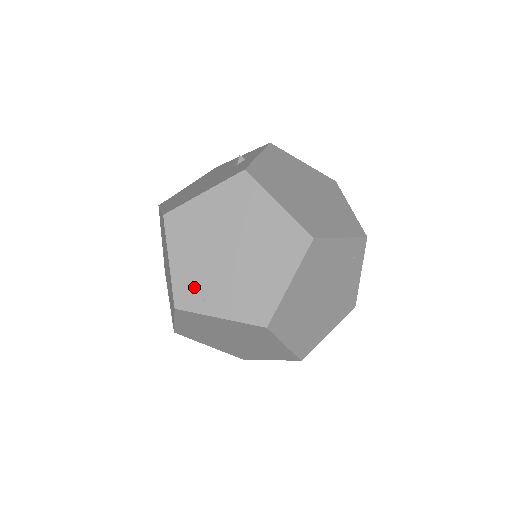
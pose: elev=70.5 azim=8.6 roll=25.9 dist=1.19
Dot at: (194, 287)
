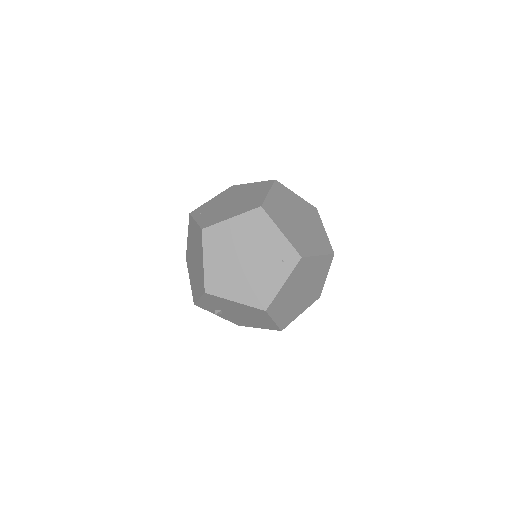
Dot at: (205, 209)
